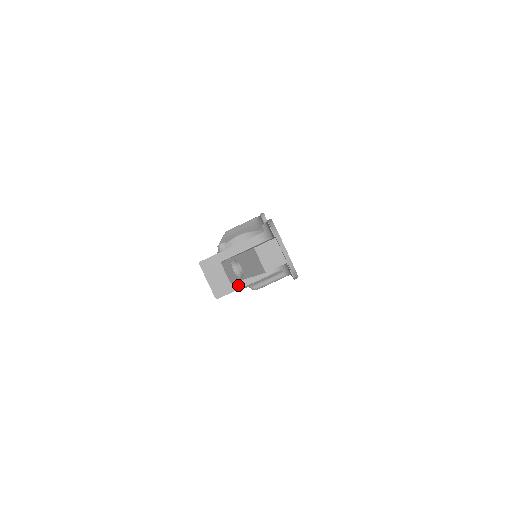
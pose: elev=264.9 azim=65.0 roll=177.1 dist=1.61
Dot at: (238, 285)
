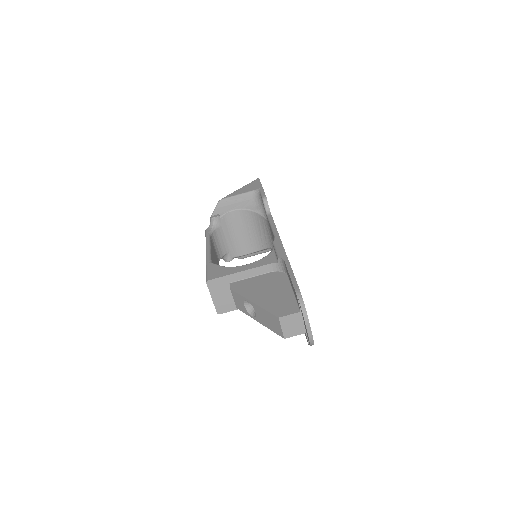
Dot at: occluded
